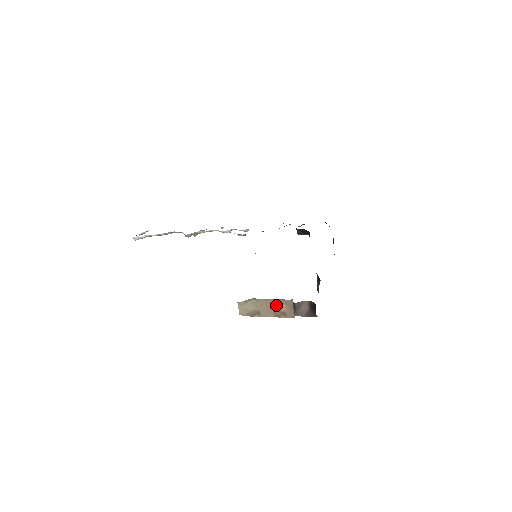
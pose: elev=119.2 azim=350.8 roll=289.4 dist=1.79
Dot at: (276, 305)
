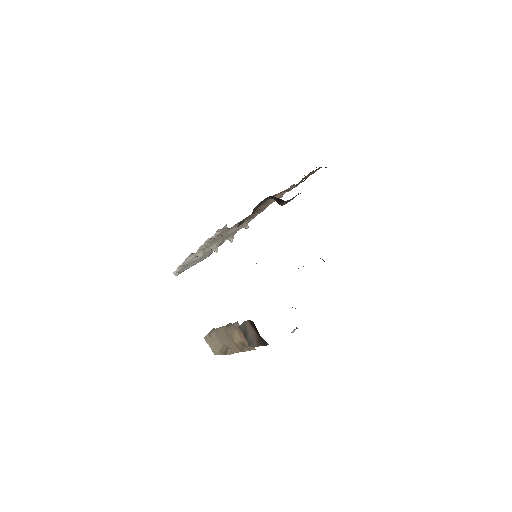
Dot at: (231, 334)
